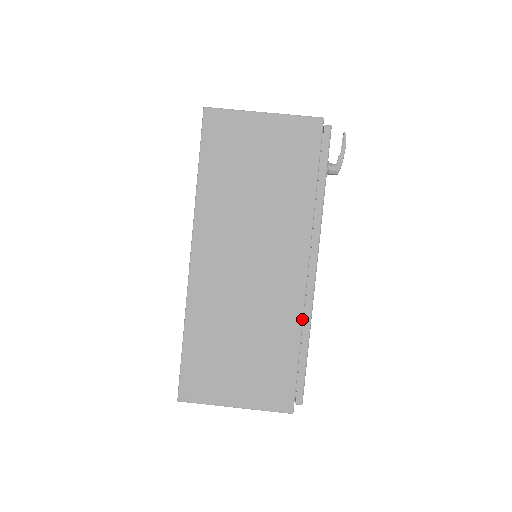
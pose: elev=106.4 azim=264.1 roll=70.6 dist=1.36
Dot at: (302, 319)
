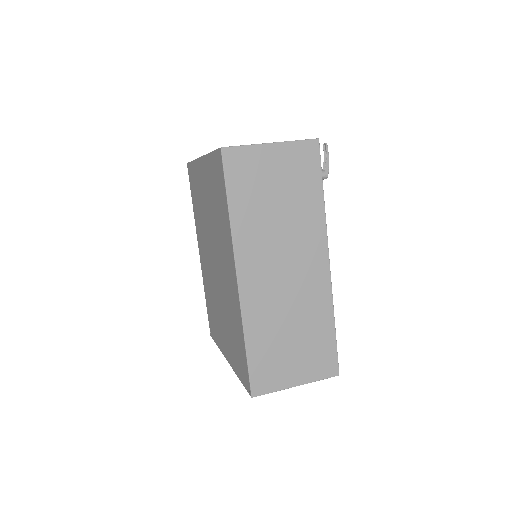
Dot at: occluded
